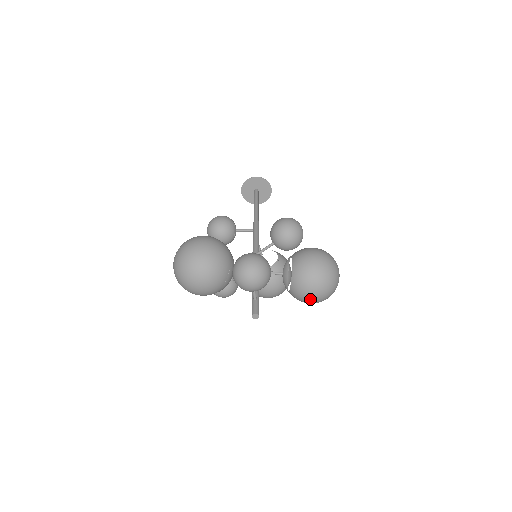
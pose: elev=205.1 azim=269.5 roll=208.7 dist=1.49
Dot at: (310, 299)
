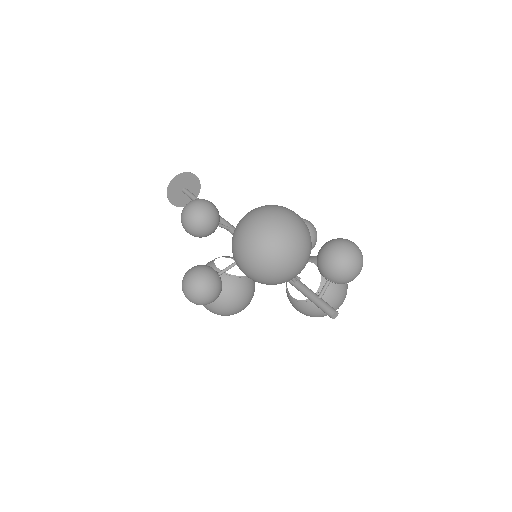
Dot at: occluded
